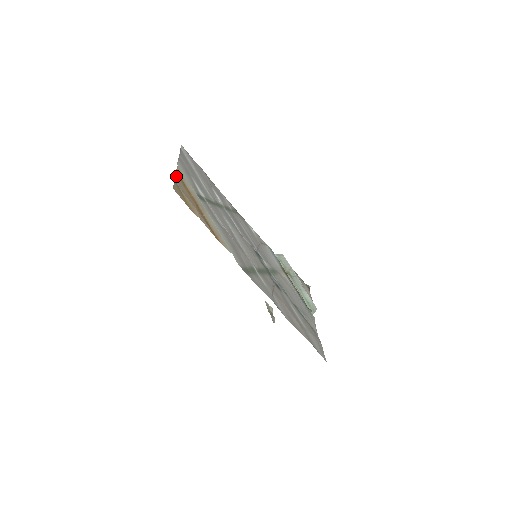
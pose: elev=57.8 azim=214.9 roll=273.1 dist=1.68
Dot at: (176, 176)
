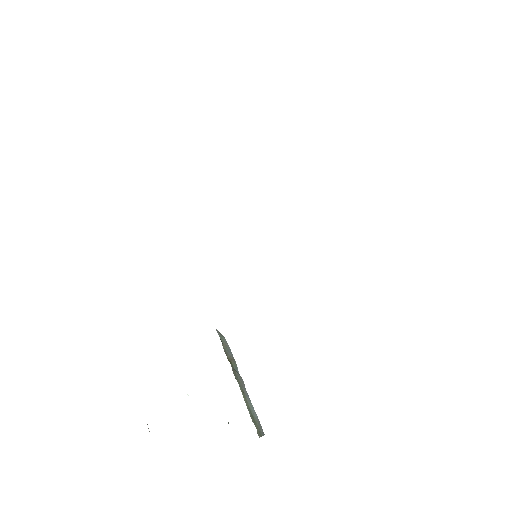
Dot at: occluded
